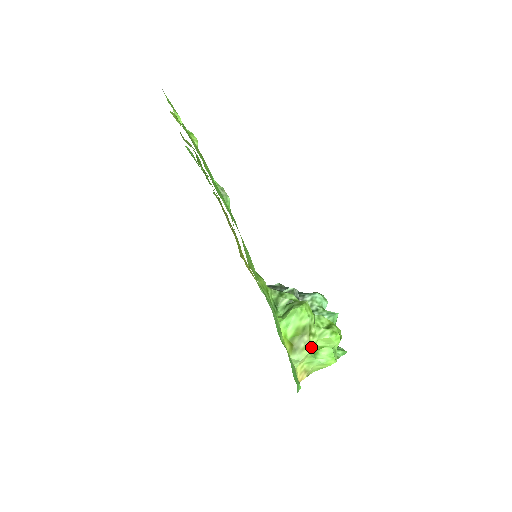
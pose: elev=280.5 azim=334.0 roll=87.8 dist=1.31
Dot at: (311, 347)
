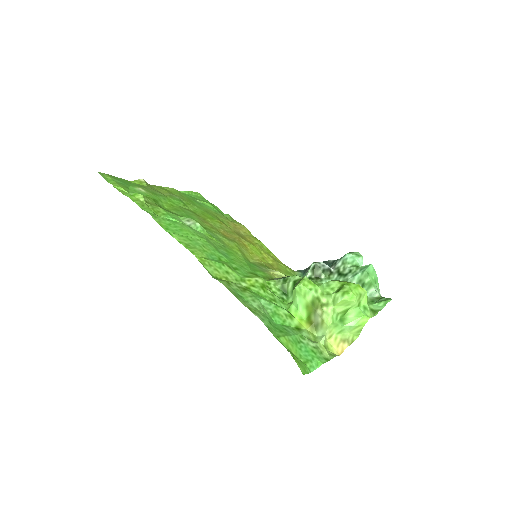
Dot at: (330, 317)
